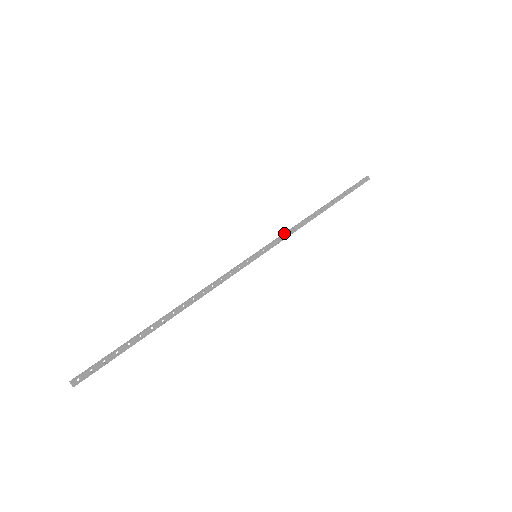
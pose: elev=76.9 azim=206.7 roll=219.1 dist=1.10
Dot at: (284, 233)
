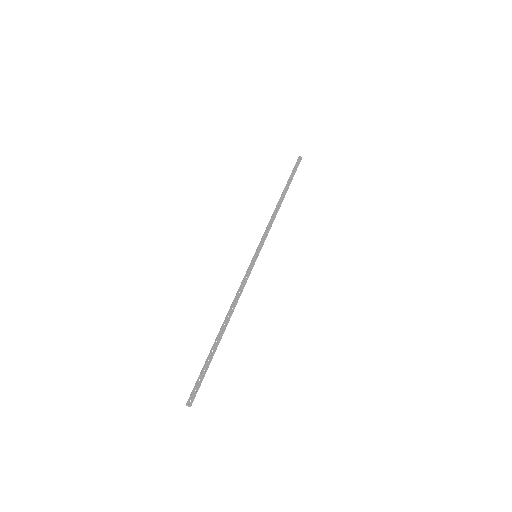
Dot at: occluded
